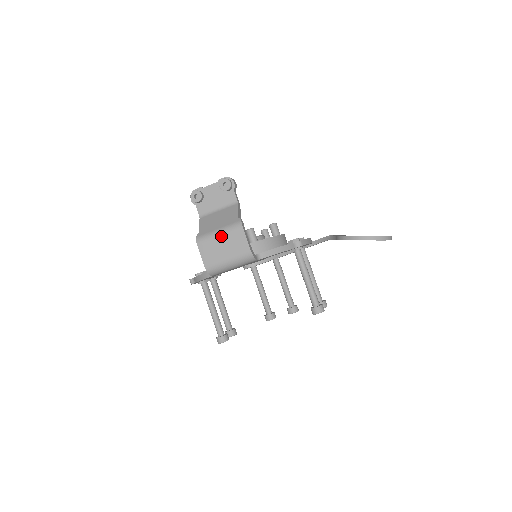
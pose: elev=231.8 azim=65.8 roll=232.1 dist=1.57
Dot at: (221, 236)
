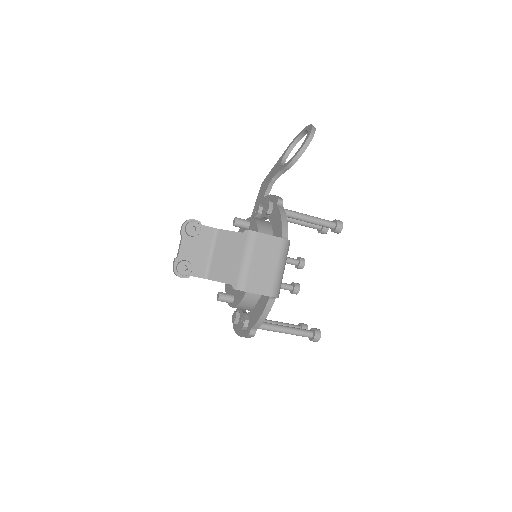
Dot at: (252, 260)
